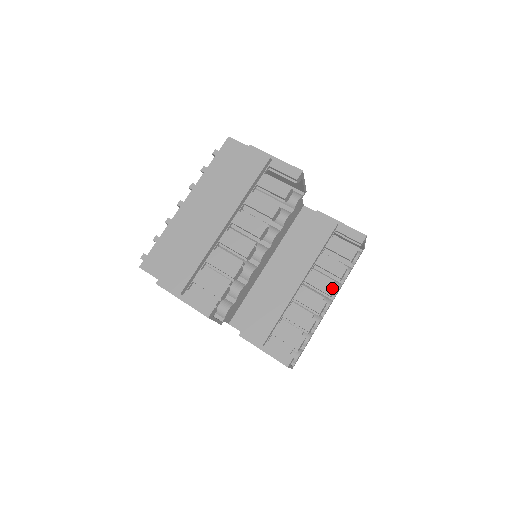
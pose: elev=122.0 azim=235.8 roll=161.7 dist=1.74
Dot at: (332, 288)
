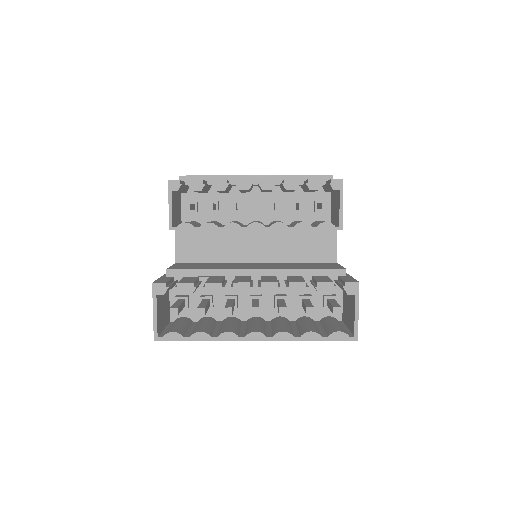
Dot at: (272, 281)
